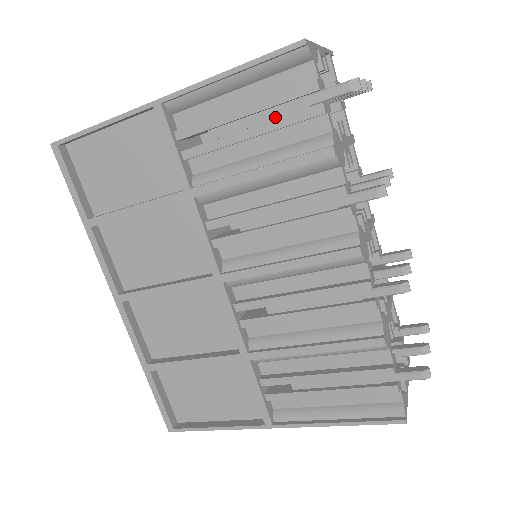
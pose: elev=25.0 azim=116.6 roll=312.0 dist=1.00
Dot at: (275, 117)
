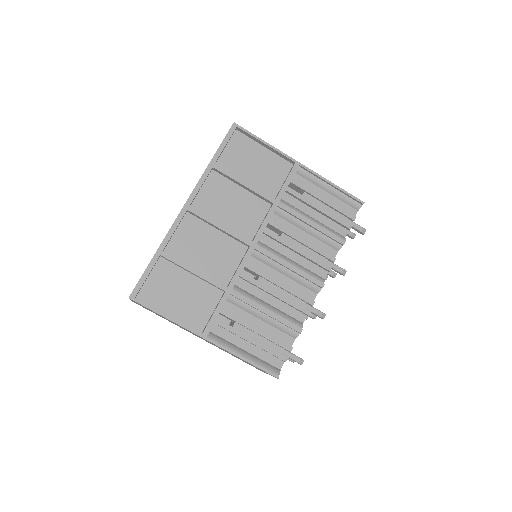
Dot at: (332, 213)
